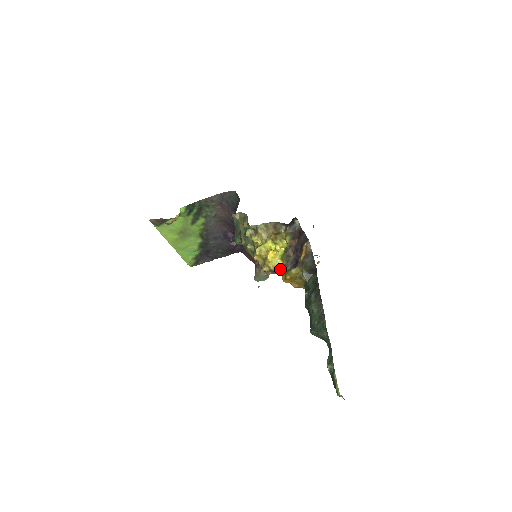
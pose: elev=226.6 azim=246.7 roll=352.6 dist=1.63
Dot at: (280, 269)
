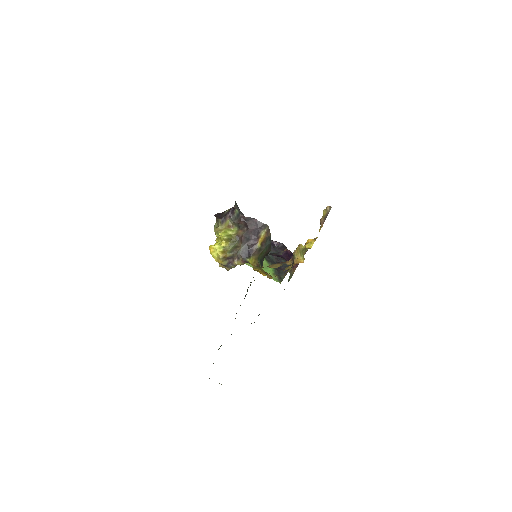
Dot at: (232, 262)
